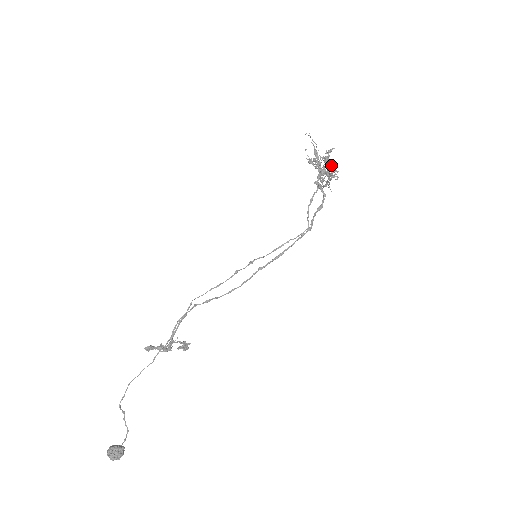
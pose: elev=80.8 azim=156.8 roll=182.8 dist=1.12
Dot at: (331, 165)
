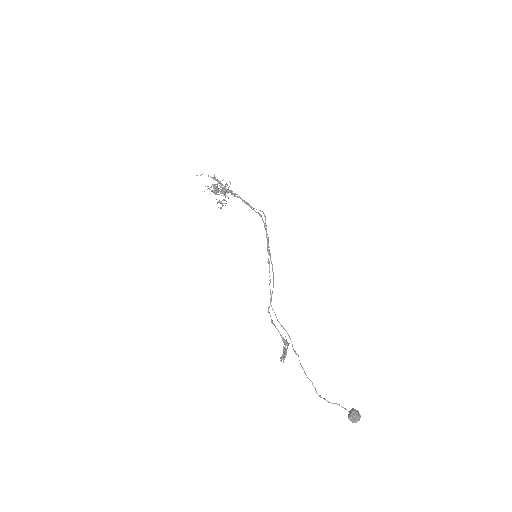
Dot at: occluded
